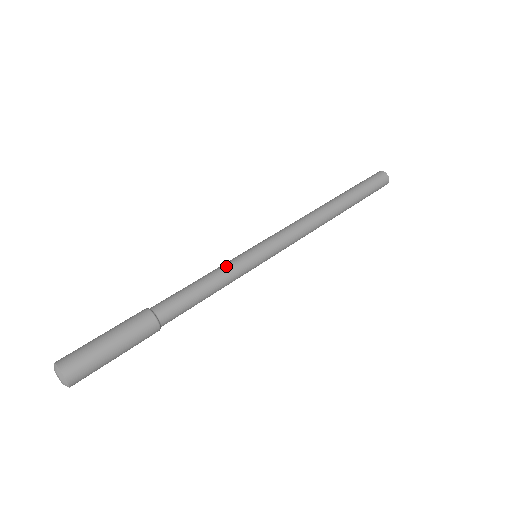
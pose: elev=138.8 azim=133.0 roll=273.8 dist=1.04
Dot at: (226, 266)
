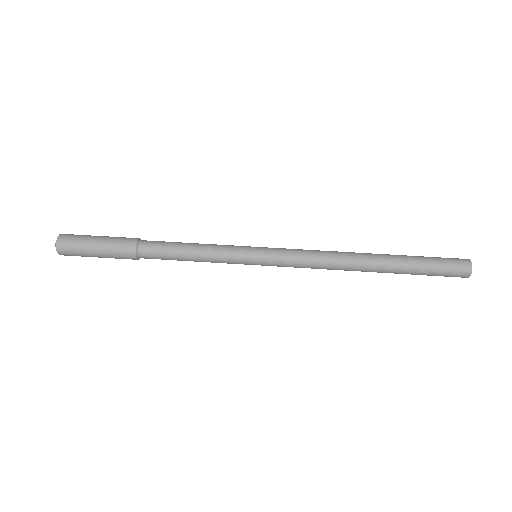
Dot at: (219, 246)
